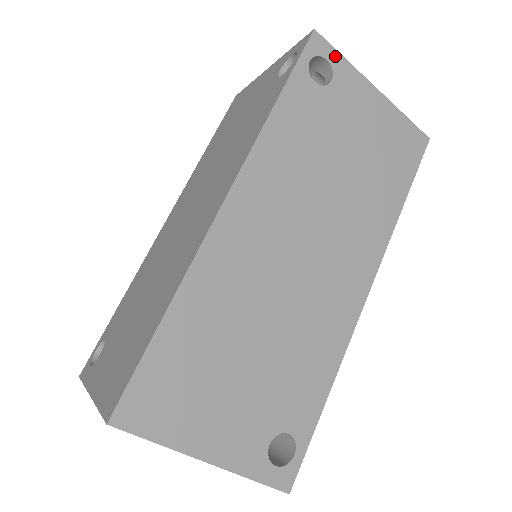
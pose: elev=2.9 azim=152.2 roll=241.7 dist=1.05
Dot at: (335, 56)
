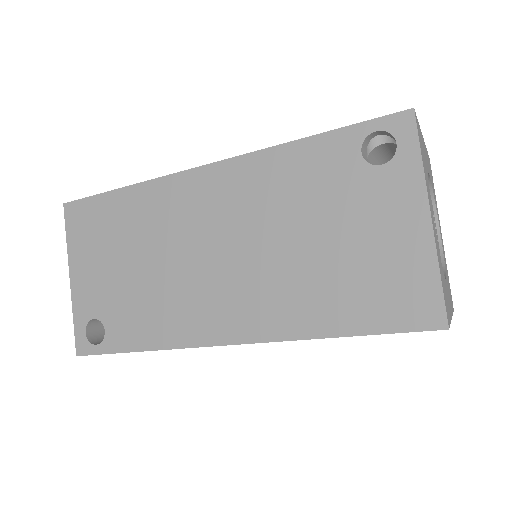
Dot at: (411, 148)
